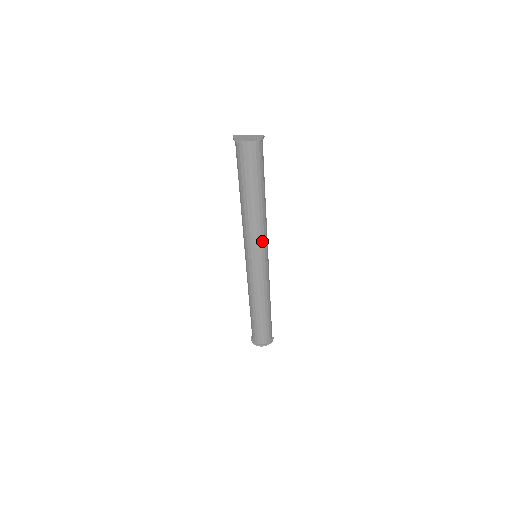
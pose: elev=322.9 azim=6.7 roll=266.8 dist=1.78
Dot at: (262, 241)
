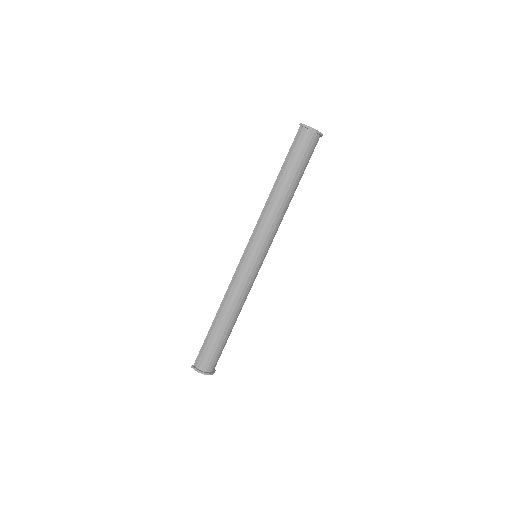
Dot at: occluded
